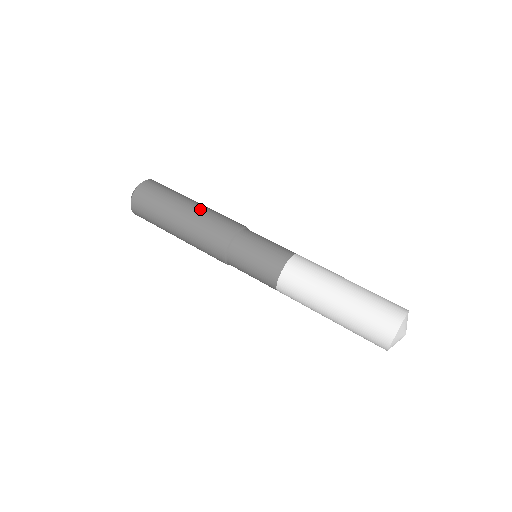
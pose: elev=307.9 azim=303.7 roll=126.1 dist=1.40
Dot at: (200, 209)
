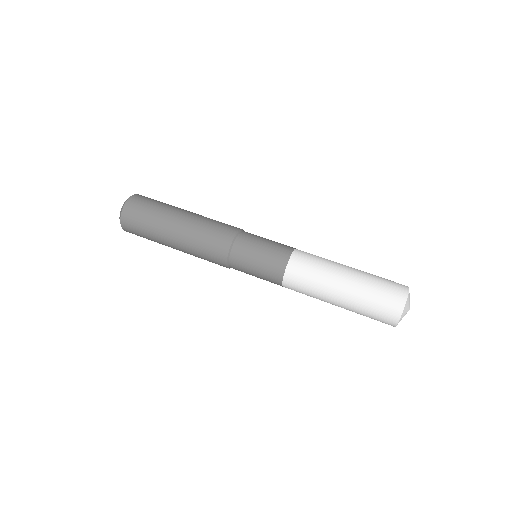
Dot at: (193, 218)
